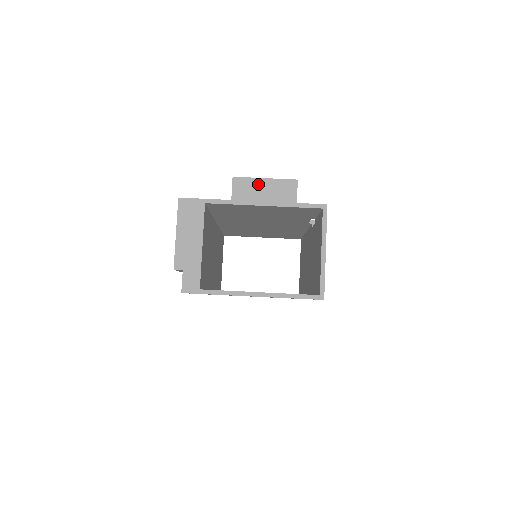
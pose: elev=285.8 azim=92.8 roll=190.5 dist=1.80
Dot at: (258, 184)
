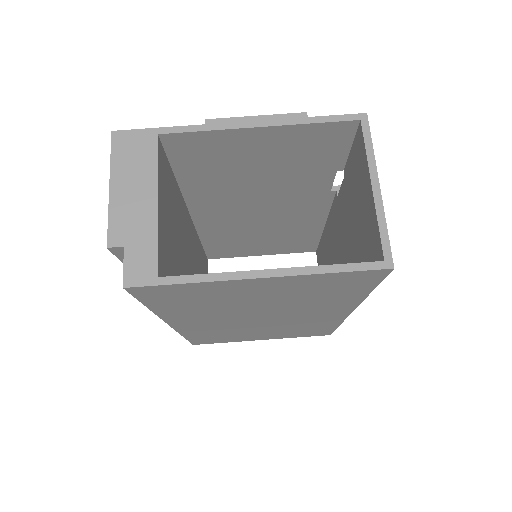
Dot at: occluded
